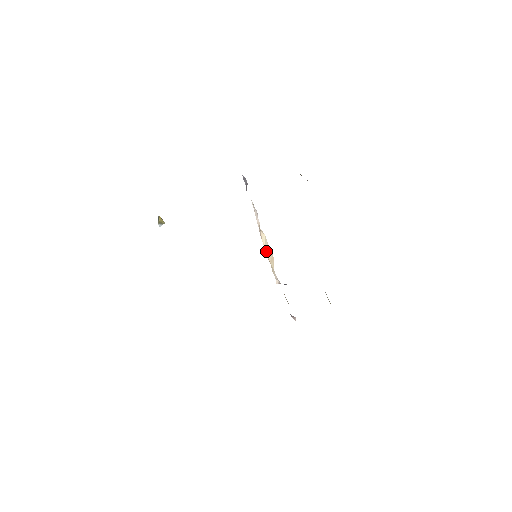
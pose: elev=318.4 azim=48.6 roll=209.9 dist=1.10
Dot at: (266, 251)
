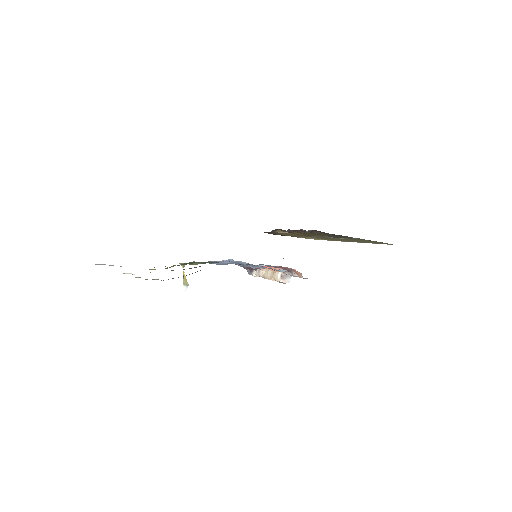
Dot at: (269, 277)
